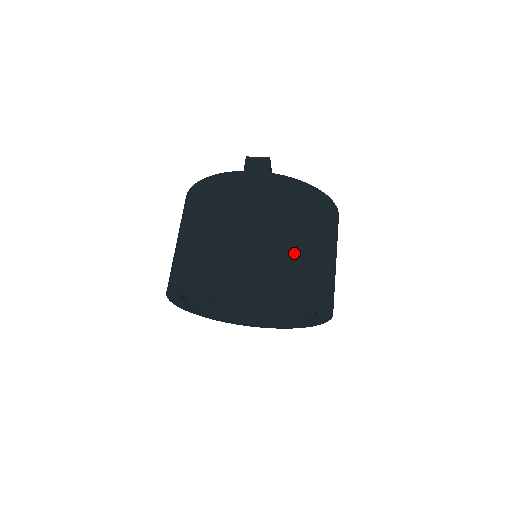
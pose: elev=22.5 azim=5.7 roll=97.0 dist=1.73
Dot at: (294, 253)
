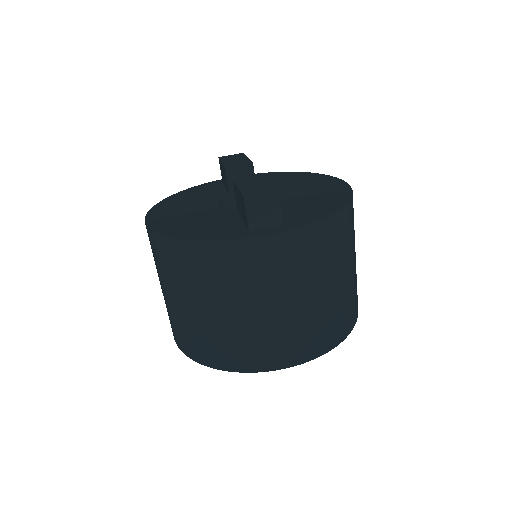
Dot at: (335, 309)
